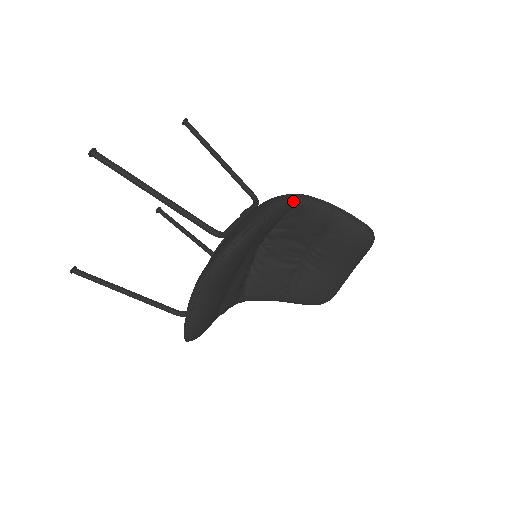
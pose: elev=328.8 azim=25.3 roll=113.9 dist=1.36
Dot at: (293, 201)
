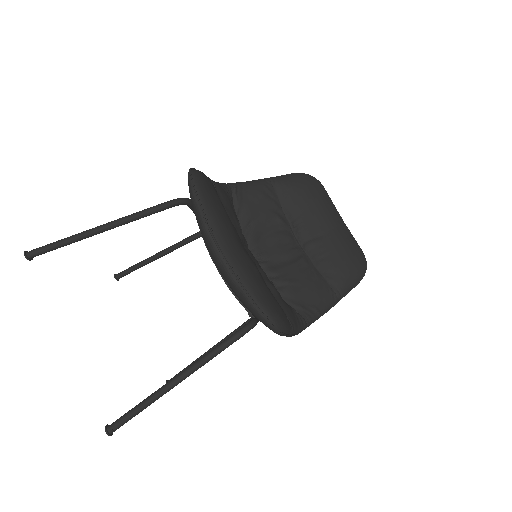
Dot at: (223, 184)
